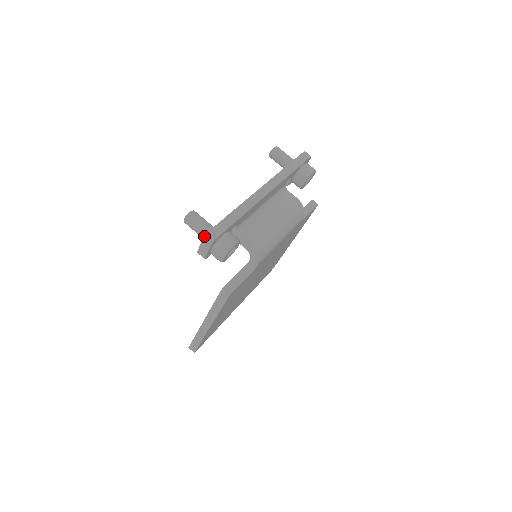
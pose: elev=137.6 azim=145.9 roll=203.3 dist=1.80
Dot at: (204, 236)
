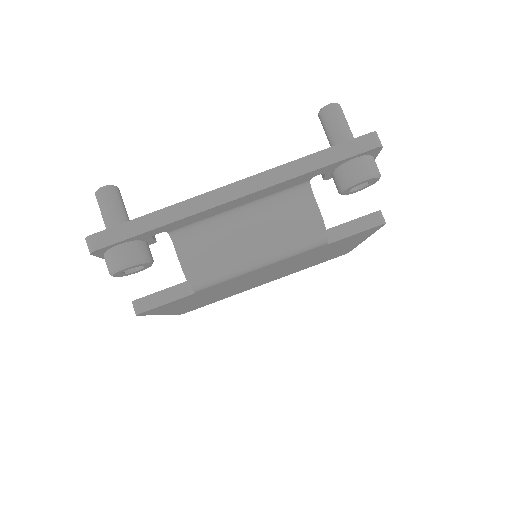
Dot at: (85, 238)
